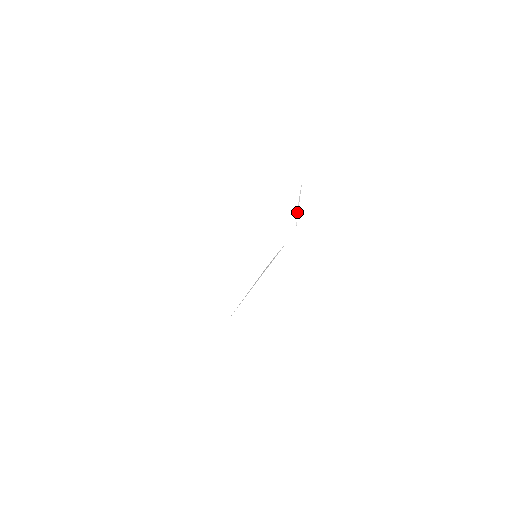
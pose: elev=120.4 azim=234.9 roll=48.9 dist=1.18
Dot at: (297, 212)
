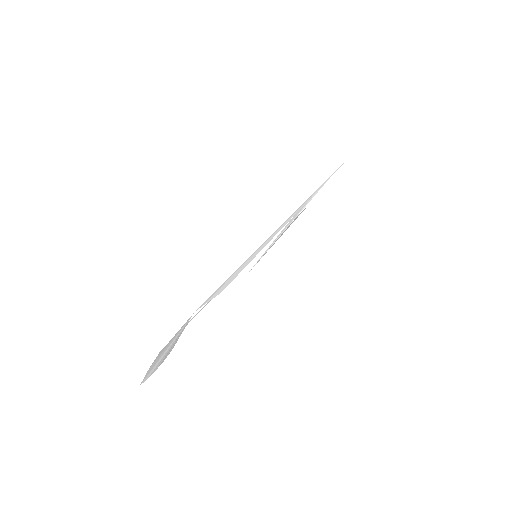
Dot at: occluded
